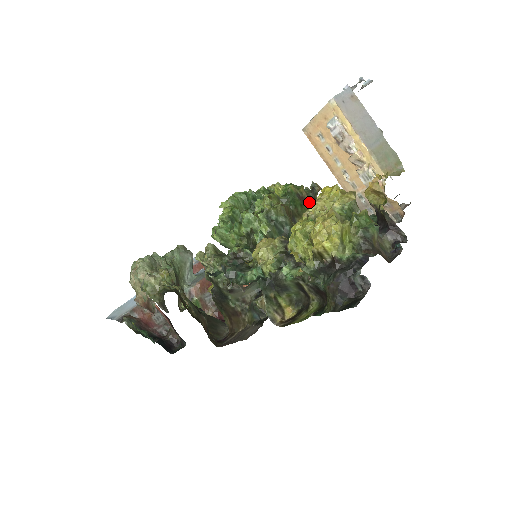
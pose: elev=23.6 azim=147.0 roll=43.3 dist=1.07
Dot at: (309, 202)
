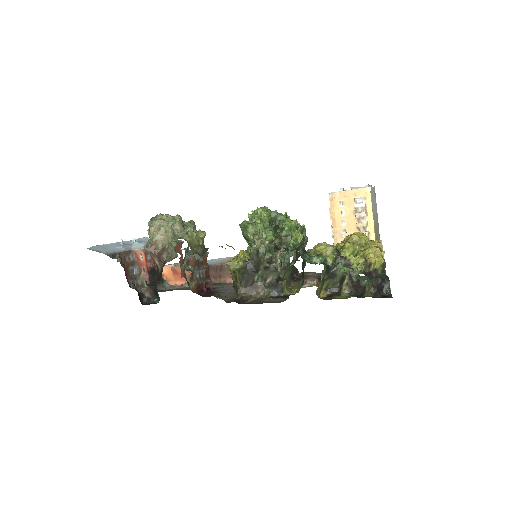
Dot at: (353, 235)
